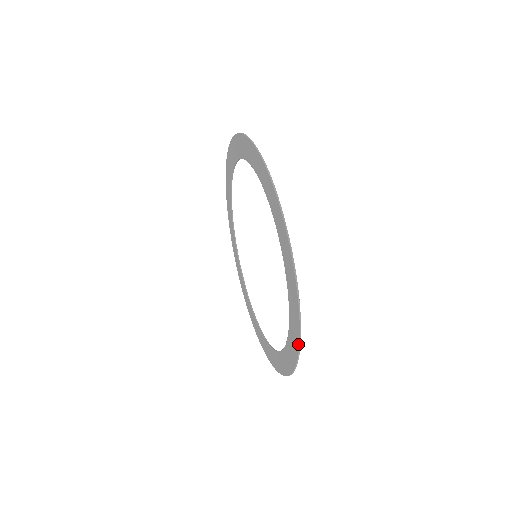
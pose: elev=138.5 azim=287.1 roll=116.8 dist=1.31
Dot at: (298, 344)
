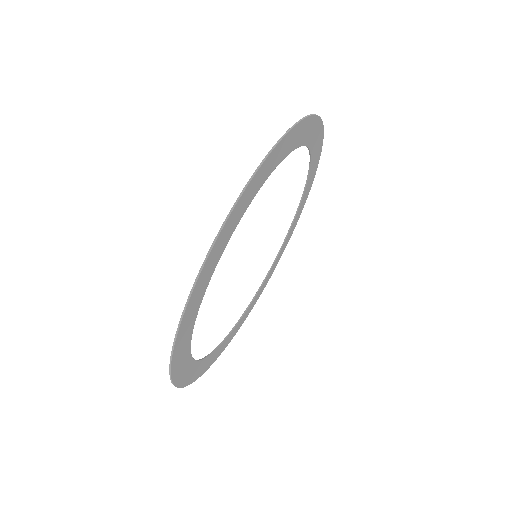
Dot at: (172, 378)
